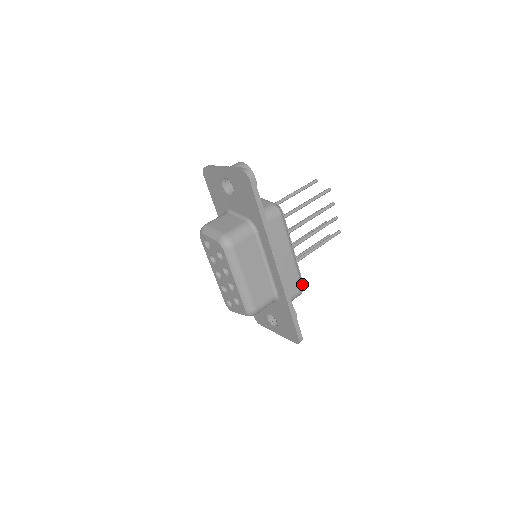
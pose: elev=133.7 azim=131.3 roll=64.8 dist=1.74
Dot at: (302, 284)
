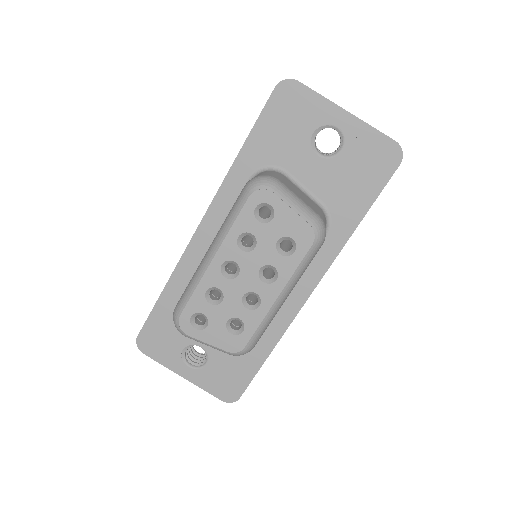
Dot at: occluded
